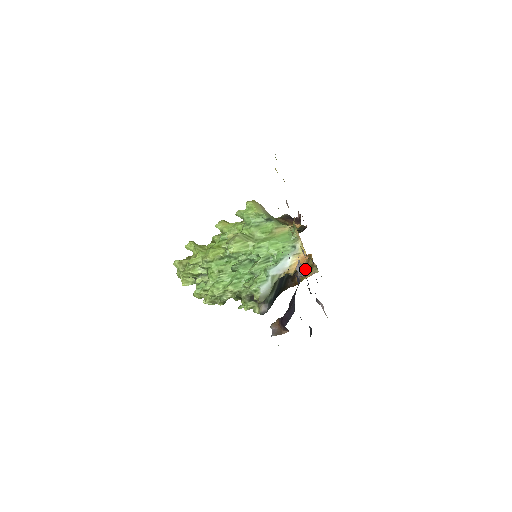
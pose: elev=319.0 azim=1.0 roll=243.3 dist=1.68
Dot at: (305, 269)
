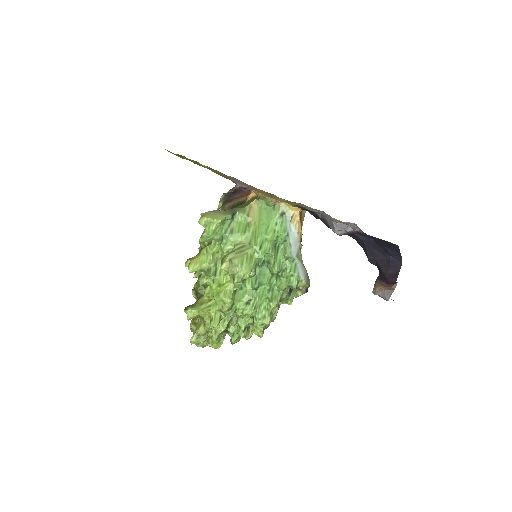
Dot at: occluded
